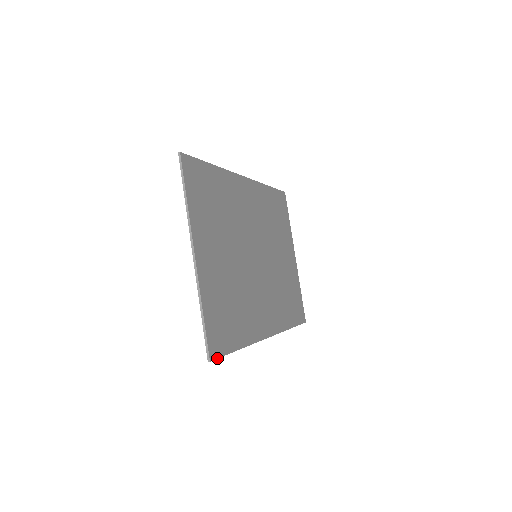
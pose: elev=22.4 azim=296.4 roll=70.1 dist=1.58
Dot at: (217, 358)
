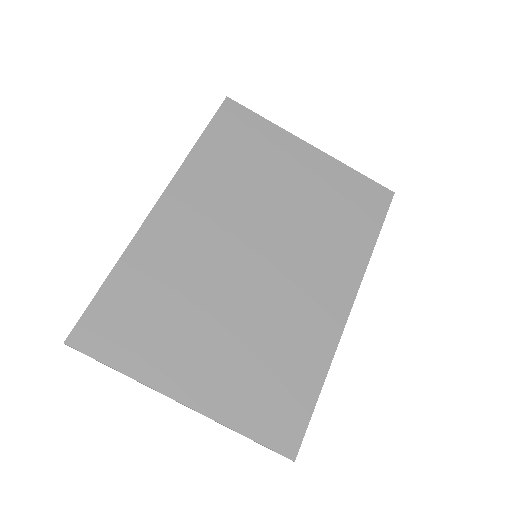
Dot at: (300, 444)
